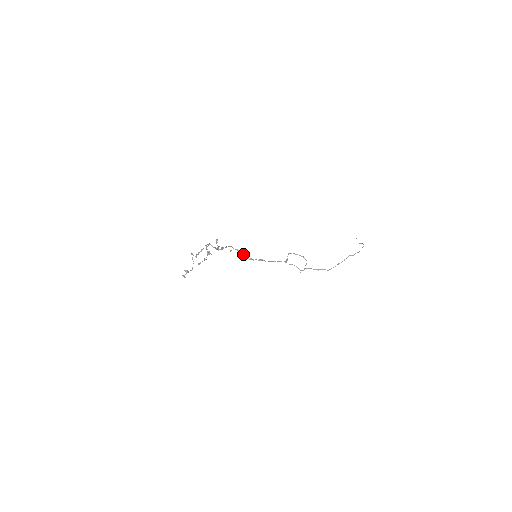
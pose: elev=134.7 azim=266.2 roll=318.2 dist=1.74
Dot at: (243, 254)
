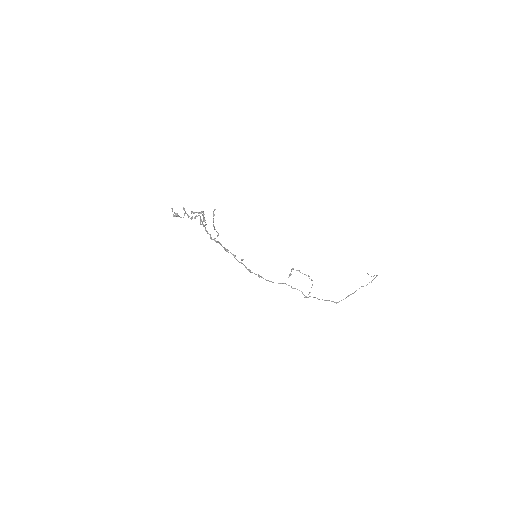
Dot at: (240, 262)
